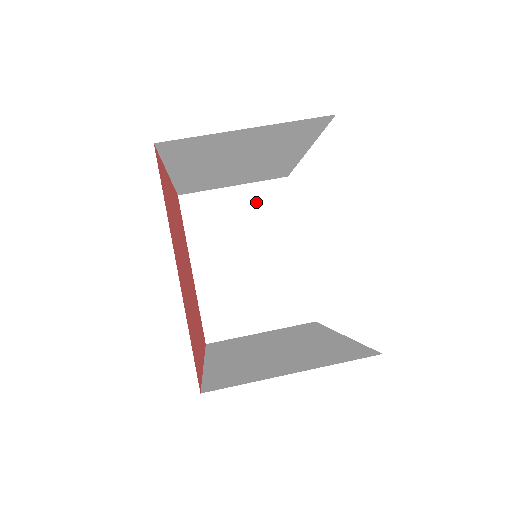
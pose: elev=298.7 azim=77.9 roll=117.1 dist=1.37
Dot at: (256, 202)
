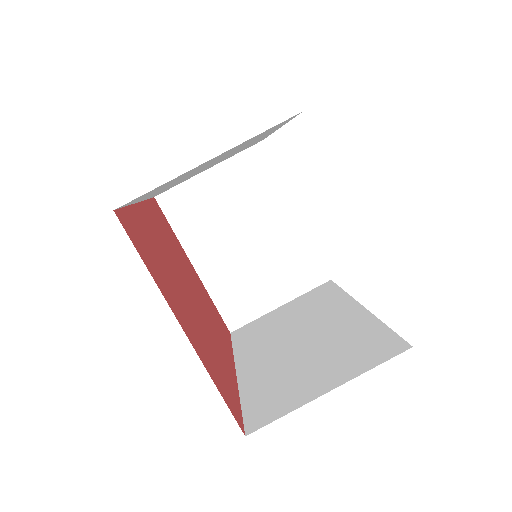
Dot at: (237, 178)
